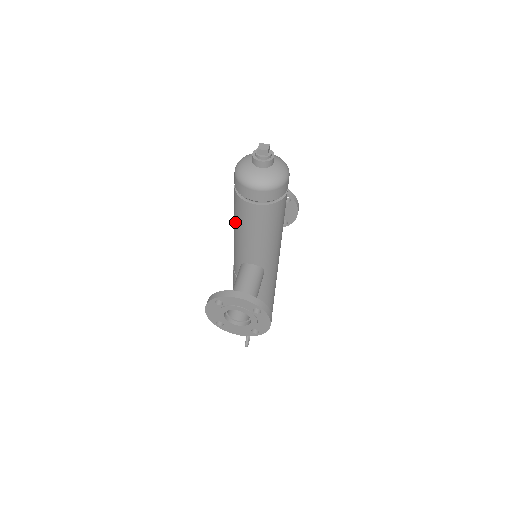
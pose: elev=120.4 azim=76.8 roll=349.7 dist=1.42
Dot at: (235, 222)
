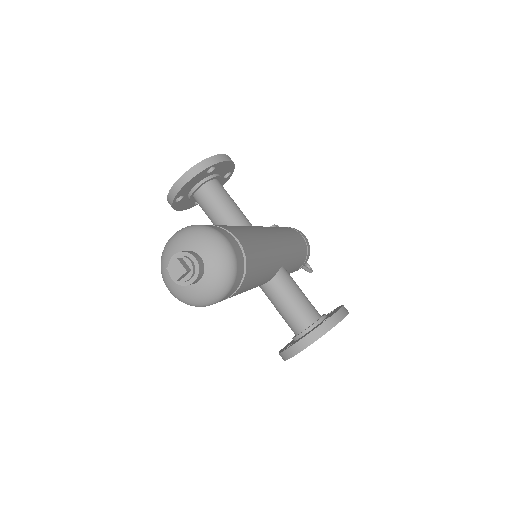
Dot at: occluded
